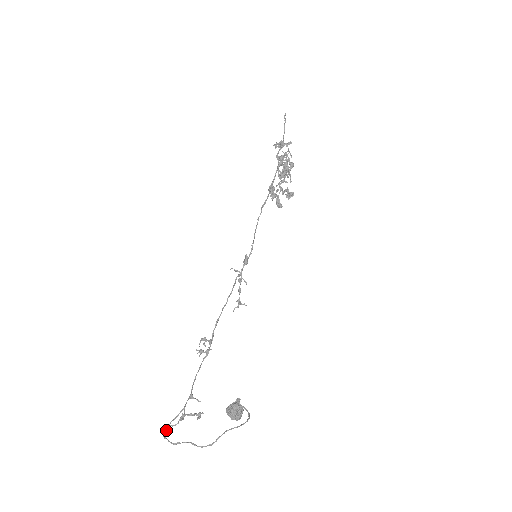
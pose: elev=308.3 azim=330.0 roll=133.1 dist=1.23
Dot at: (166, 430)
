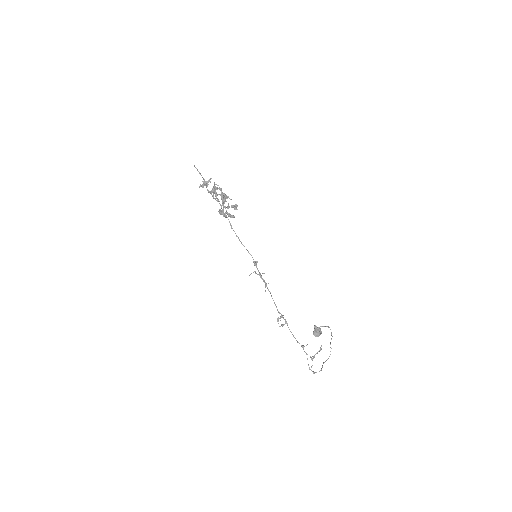
Dot at: (311, 370)
